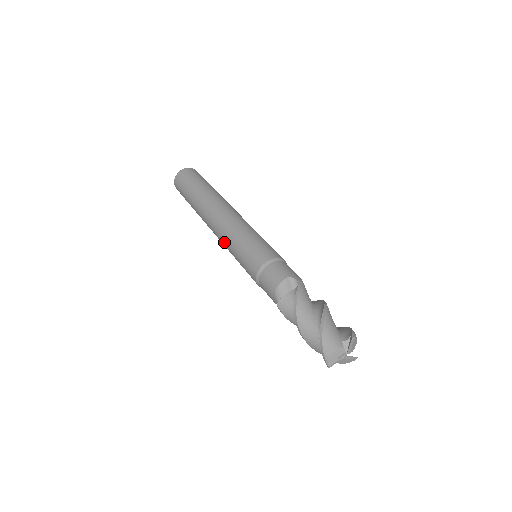
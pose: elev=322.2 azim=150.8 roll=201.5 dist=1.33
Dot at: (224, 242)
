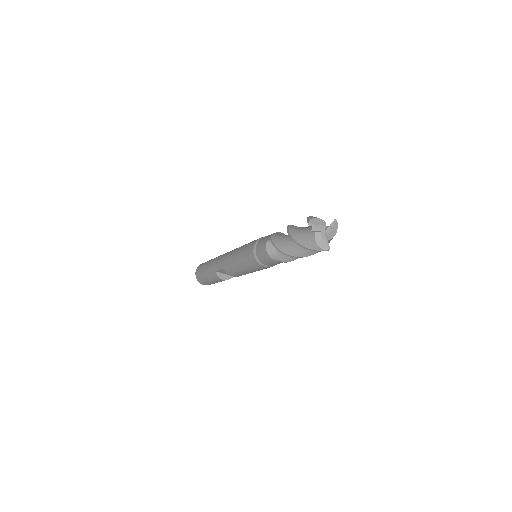
Dot at: (233, 252)
